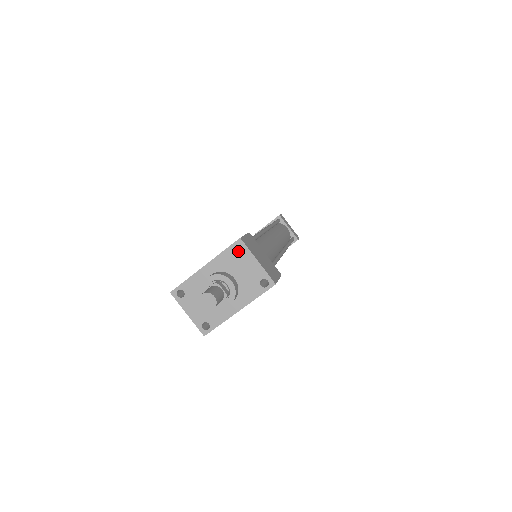
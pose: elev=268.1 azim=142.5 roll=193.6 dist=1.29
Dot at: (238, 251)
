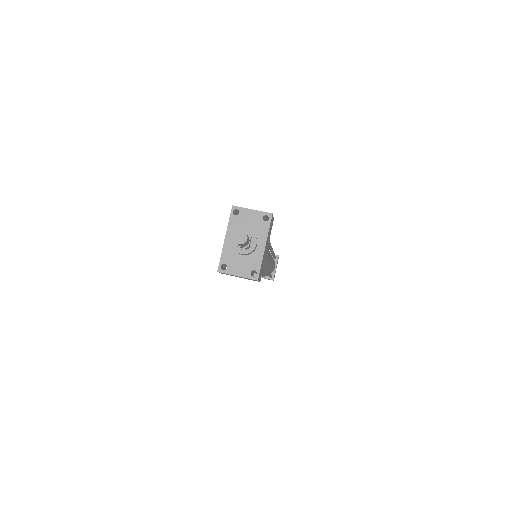
Dot at: (237, 216)
